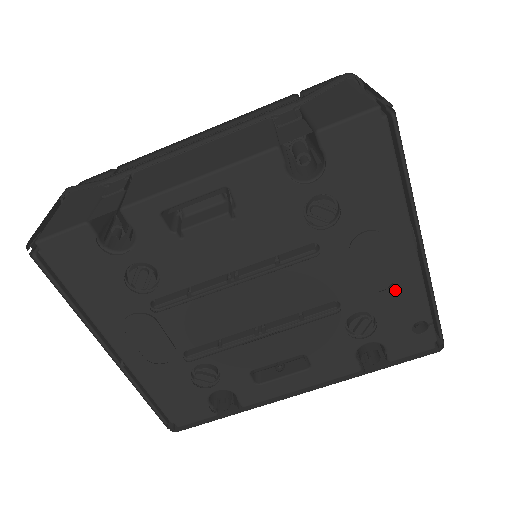
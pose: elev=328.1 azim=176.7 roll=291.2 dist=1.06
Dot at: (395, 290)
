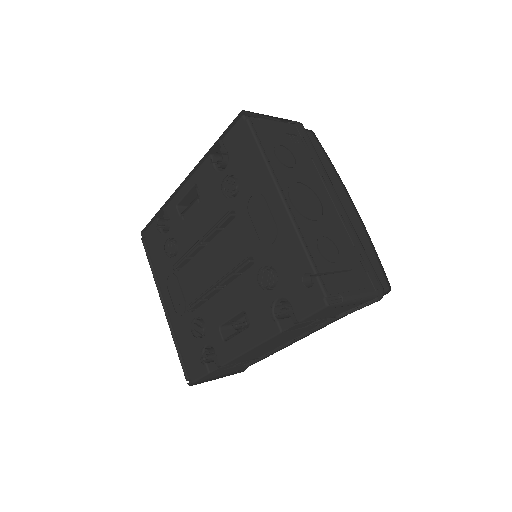
Dot at: (281, 242)
